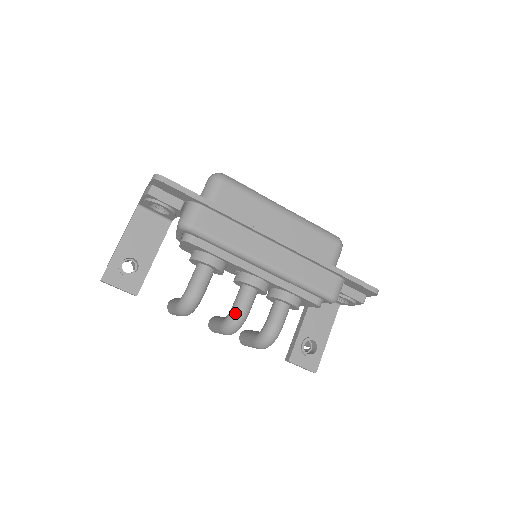
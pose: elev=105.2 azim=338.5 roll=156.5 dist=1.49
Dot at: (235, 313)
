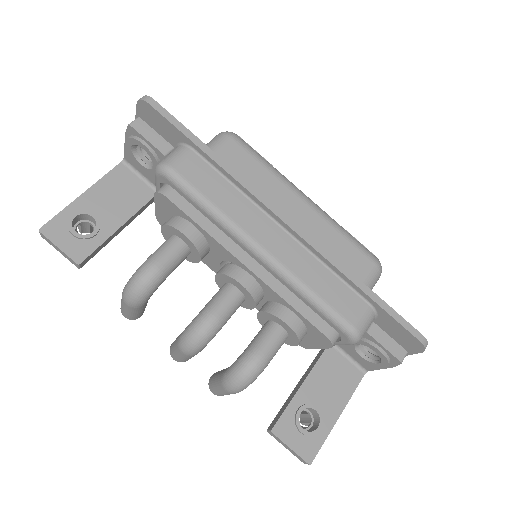
Dot at: (202, 316)
